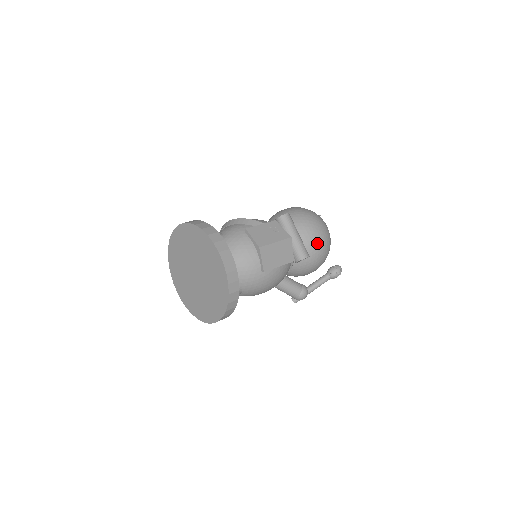
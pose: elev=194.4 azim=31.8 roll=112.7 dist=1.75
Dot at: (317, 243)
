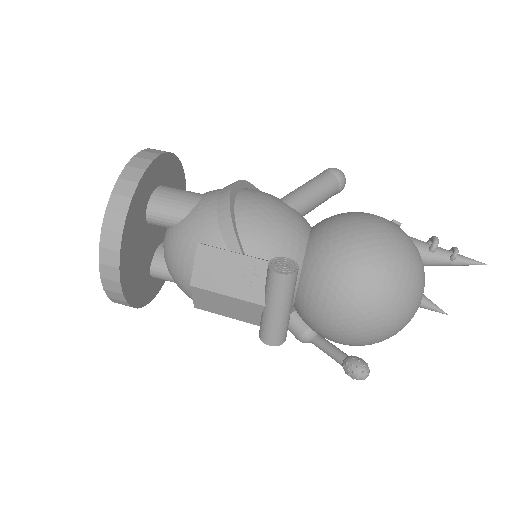
Dot at: (333, 332)
